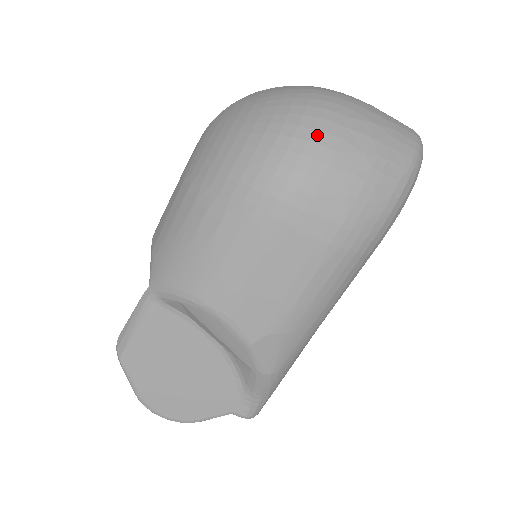
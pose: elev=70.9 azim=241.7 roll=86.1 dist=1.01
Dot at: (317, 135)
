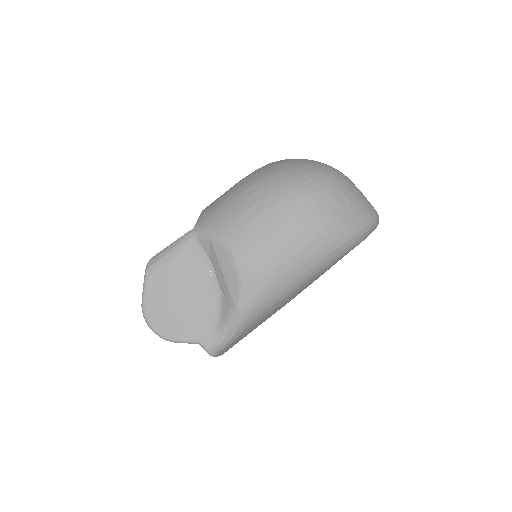
Dot at: (328, 179)
